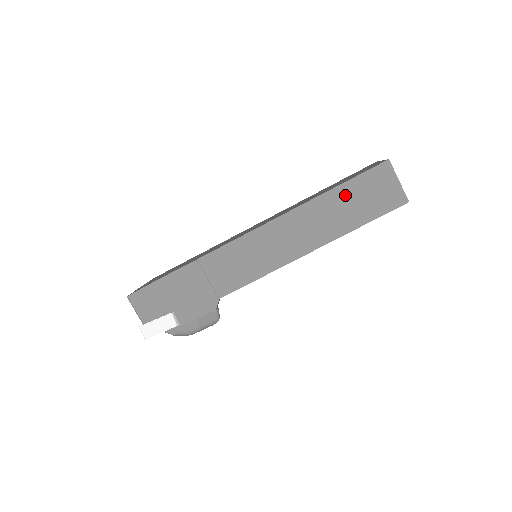
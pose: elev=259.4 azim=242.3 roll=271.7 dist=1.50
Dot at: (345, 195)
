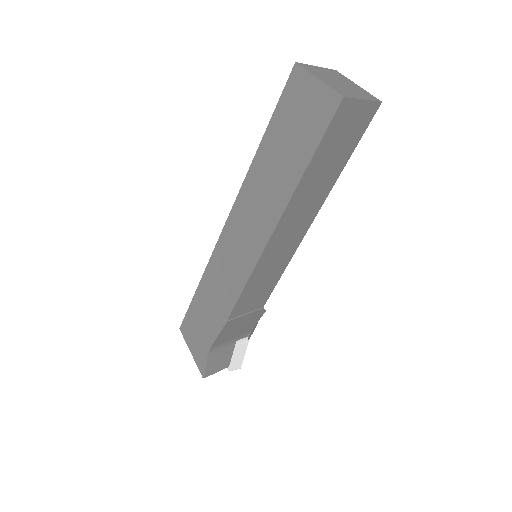
Dot at: (316, 168)
